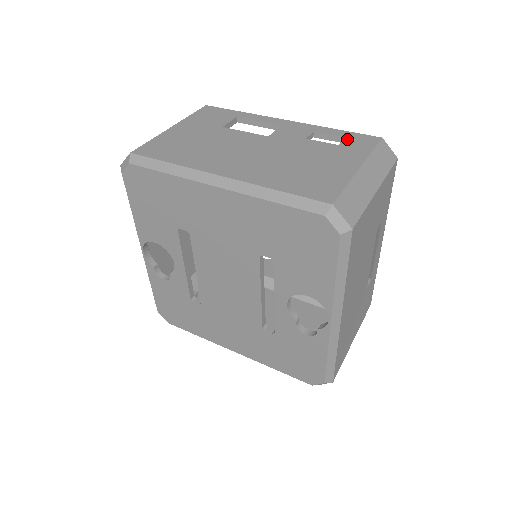
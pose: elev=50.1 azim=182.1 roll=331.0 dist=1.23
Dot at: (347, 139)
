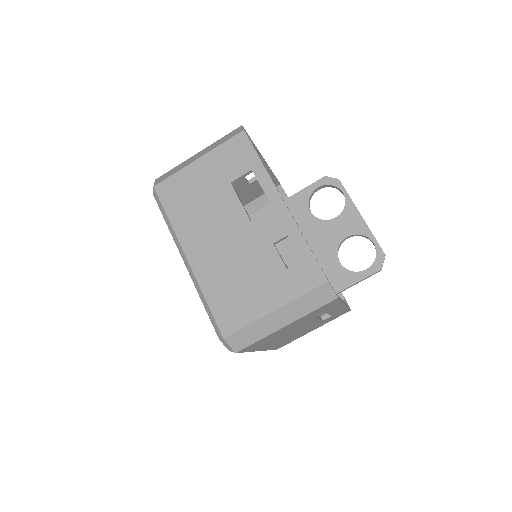
Dot at: (300, 265)
